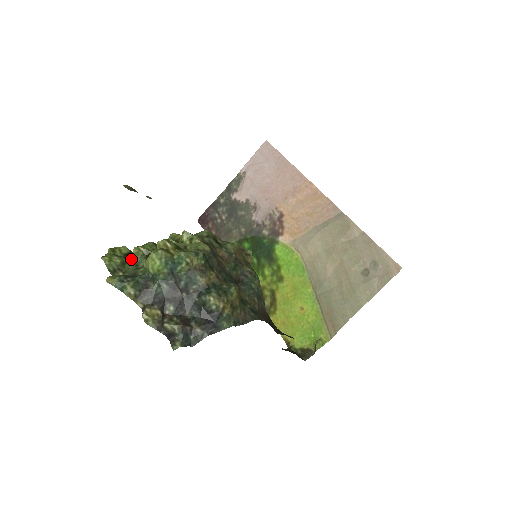
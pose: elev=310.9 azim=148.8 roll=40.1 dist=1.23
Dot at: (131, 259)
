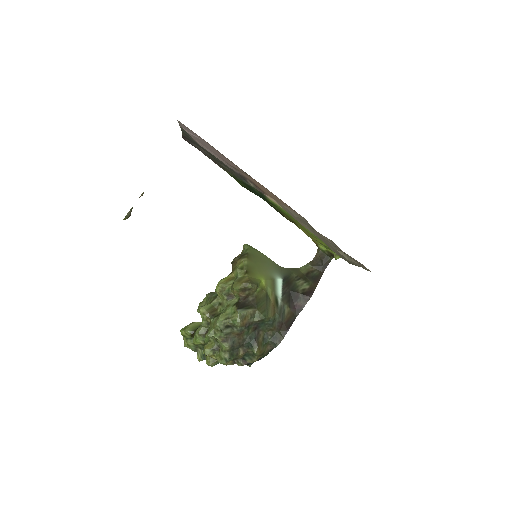
Dot at: occluded
